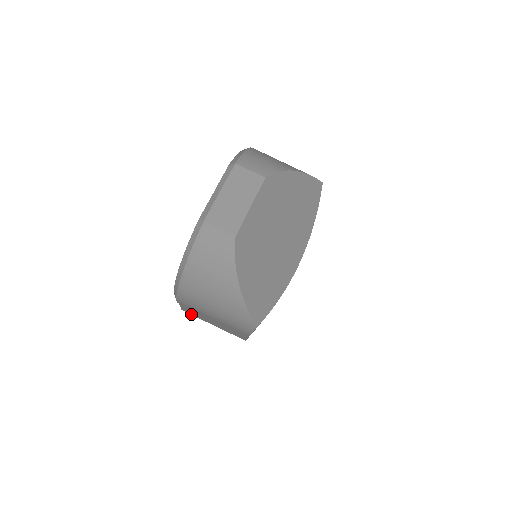
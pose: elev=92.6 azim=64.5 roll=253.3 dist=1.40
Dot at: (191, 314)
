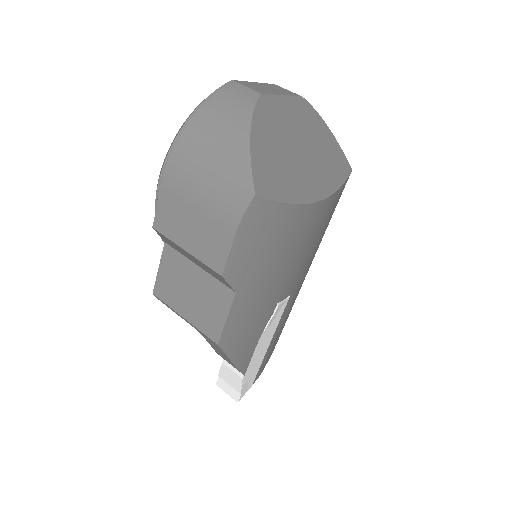
Dot at: (163, 232)
